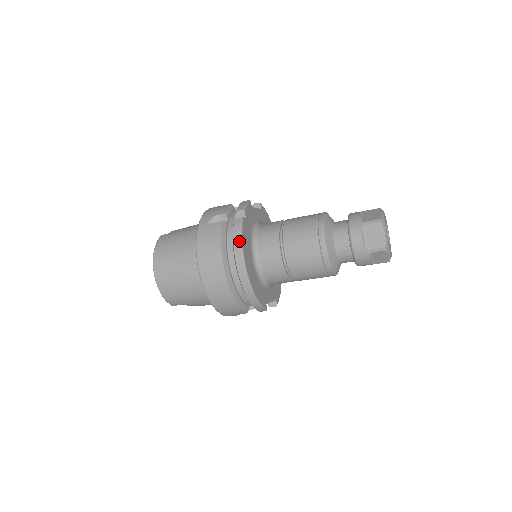
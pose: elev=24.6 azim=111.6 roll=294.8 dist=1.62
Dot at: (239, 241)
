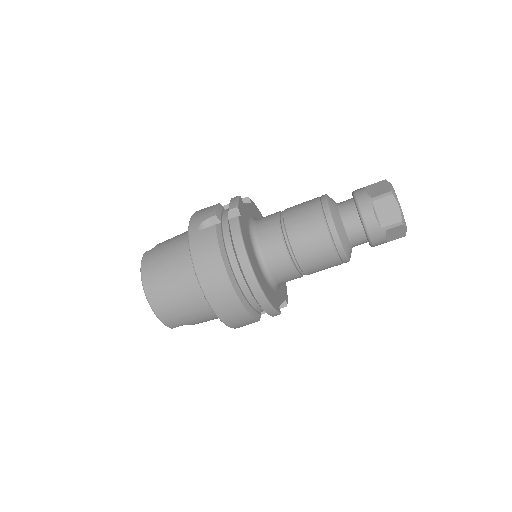
Dot at: (240, 243)
